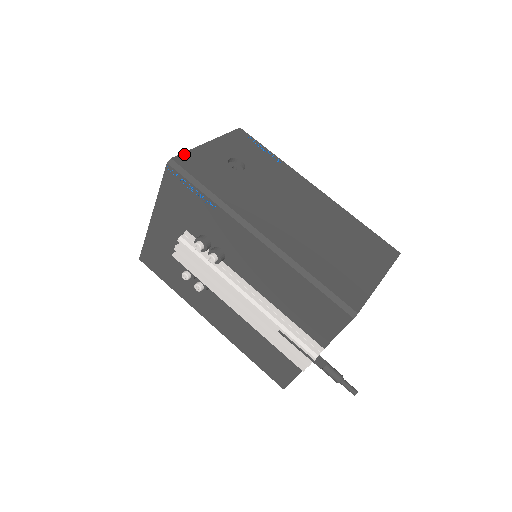
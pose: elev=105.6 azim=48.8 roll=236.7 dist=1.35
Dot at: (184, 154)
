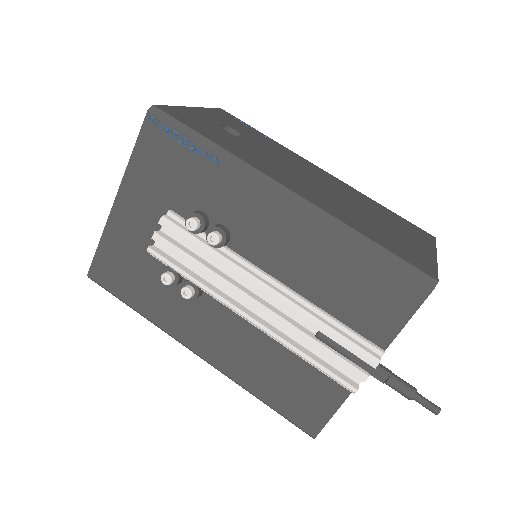
Dot at: (168, 106)
